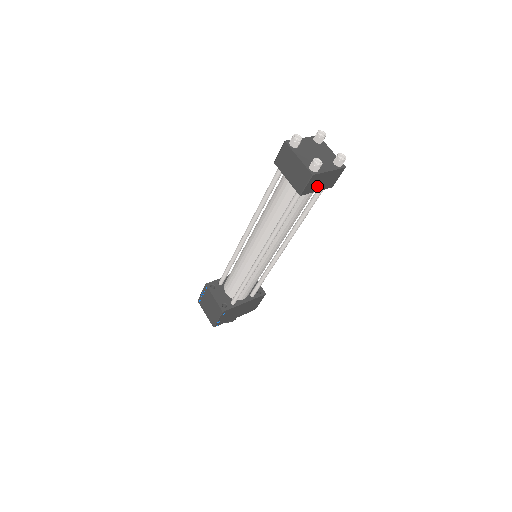
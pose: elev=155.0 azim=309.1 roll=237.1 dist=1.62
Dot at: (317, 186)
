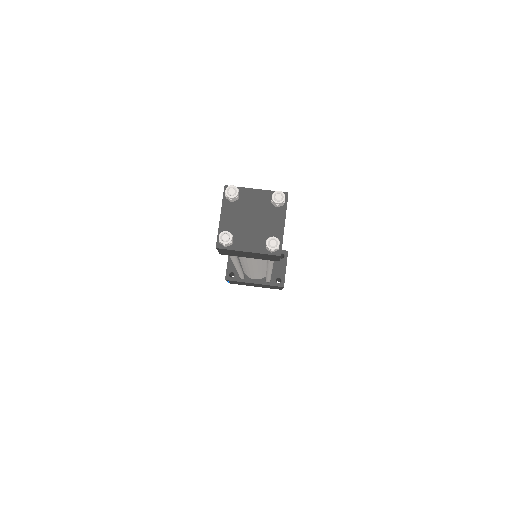
Dot at: (243, 255)
